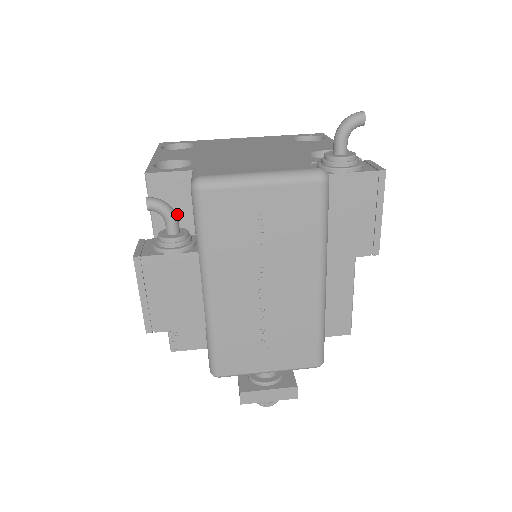
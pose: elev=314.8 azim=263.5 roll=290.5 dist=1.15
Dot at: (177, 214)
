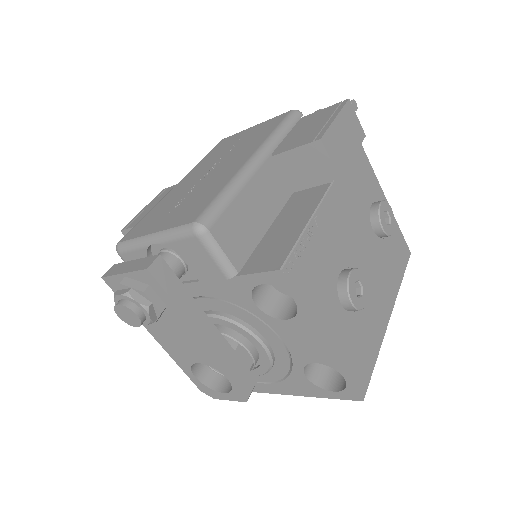
Dot at: occluded
